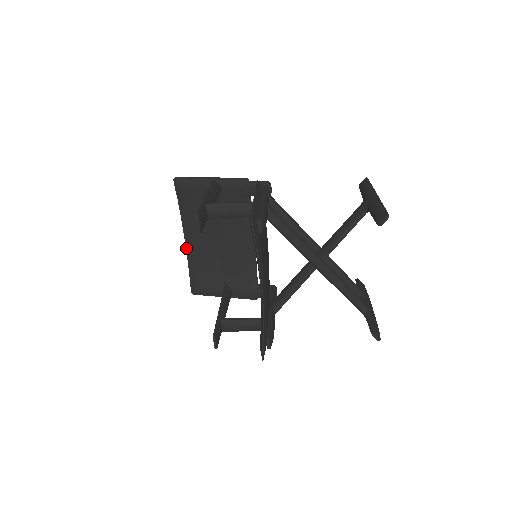
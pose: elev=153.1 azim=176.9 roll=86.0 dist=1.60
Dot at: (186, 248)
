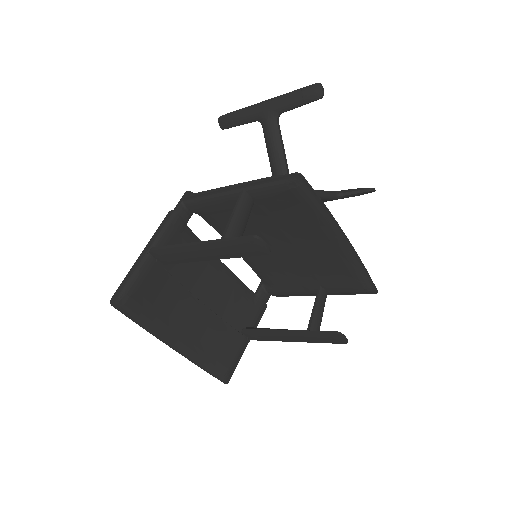
Dot at: (182, 355)
